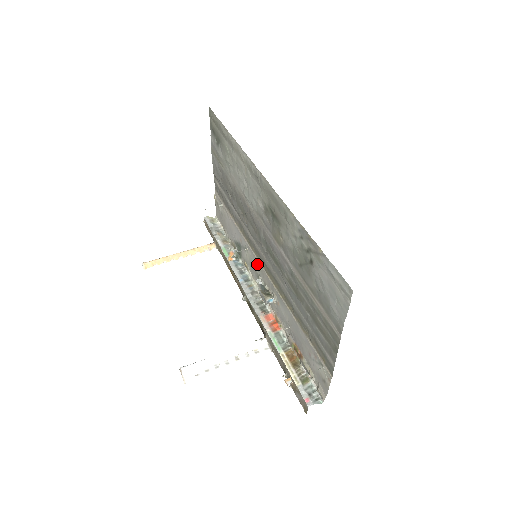
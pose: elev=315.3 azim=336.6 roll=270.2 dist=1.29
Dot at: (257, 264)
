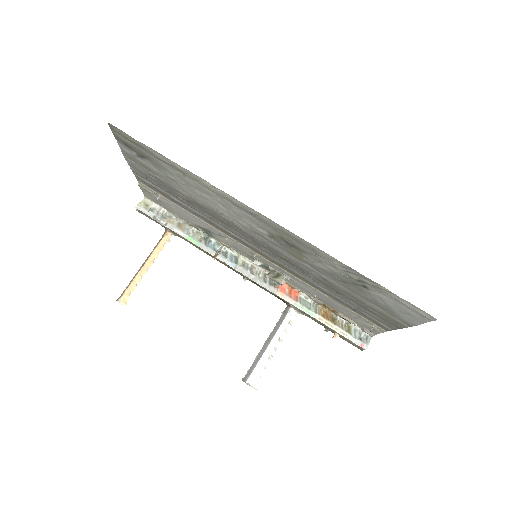
Dot at: (249, 251)
